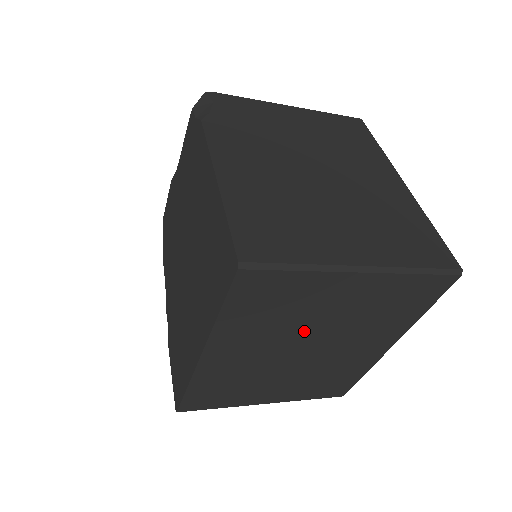
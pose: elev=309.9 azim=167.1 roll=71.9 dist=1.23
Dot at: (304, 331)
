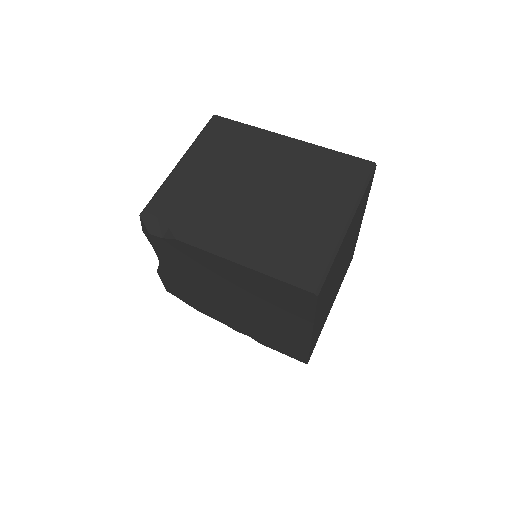
Dot at: occluded
